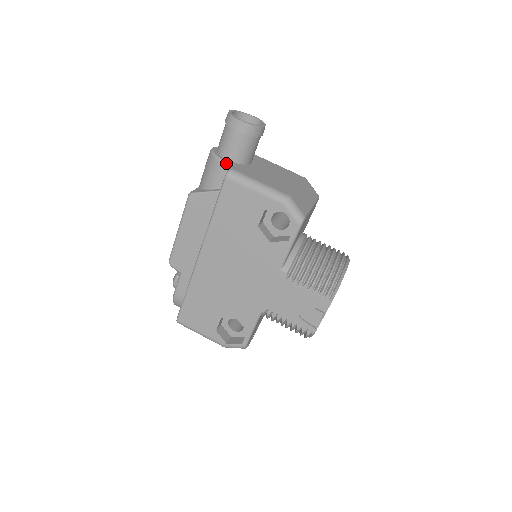
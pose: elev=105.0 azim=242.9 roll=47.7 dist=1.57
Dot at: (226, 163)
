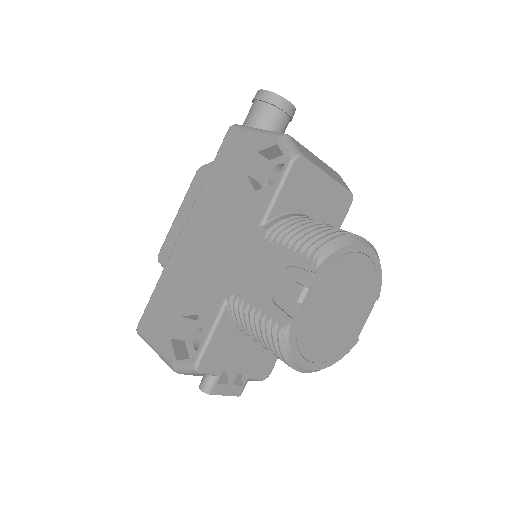
Dot at: occluded
